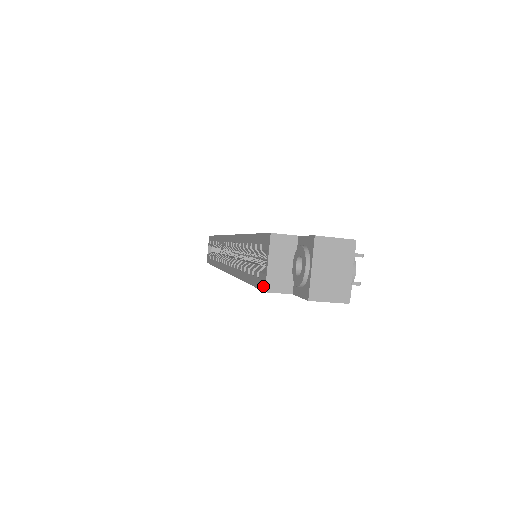
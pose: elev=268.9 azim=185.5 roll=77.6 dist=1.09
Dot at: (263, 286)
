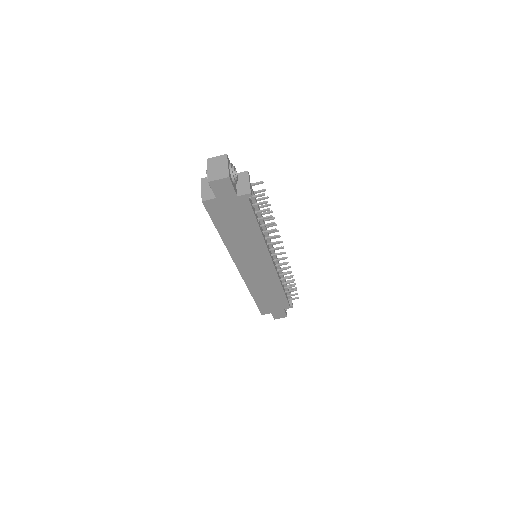
Dot at: (203, 202)
